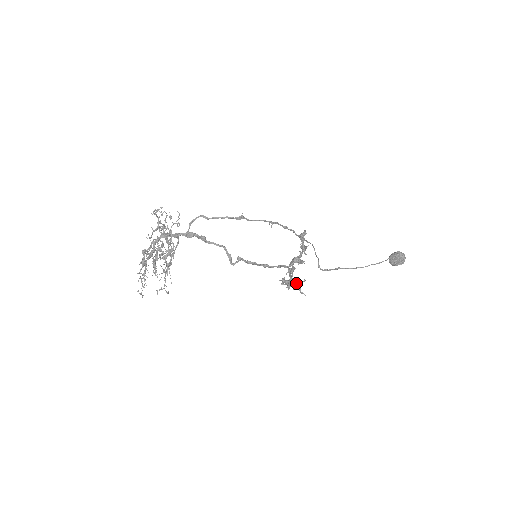
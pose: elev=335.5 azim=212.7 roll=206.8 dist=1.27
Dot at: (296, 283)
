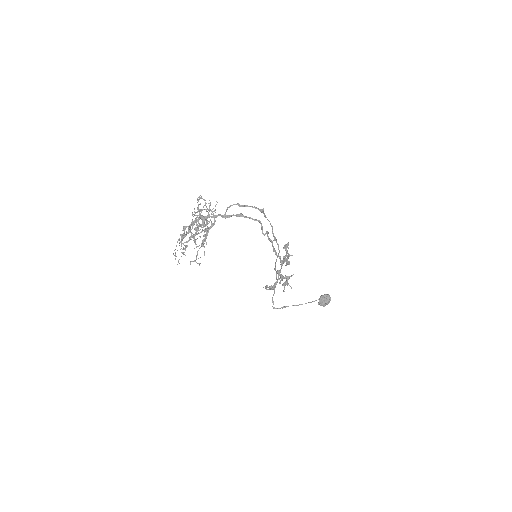
Dot at: (287, 276)
